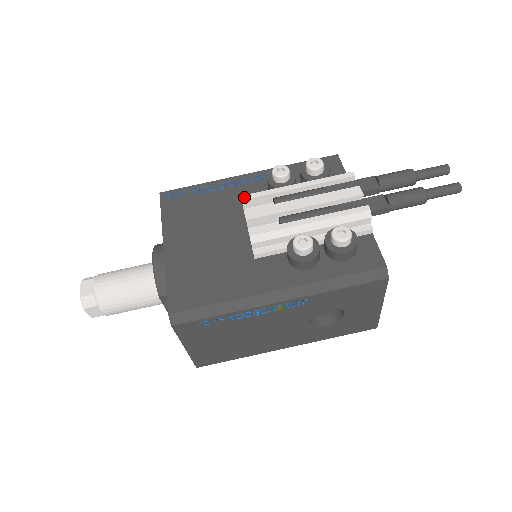
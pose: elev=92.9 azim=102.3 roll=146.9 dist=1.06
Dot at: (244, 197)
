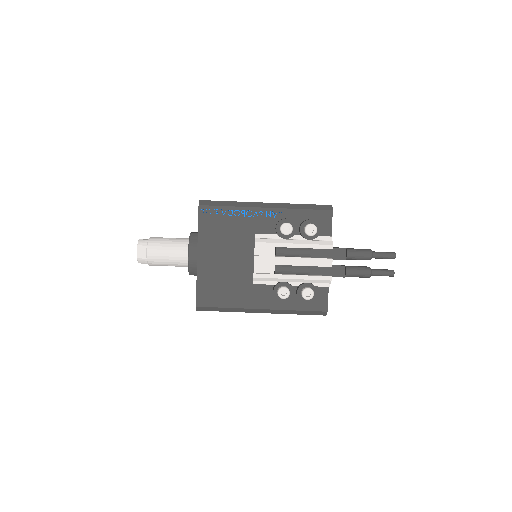
Dot at: (257, 244)
